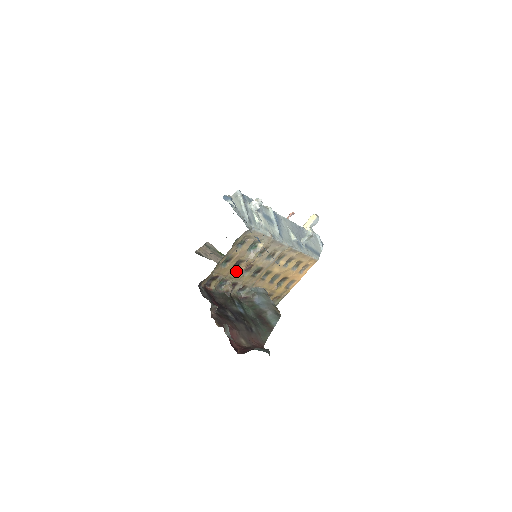
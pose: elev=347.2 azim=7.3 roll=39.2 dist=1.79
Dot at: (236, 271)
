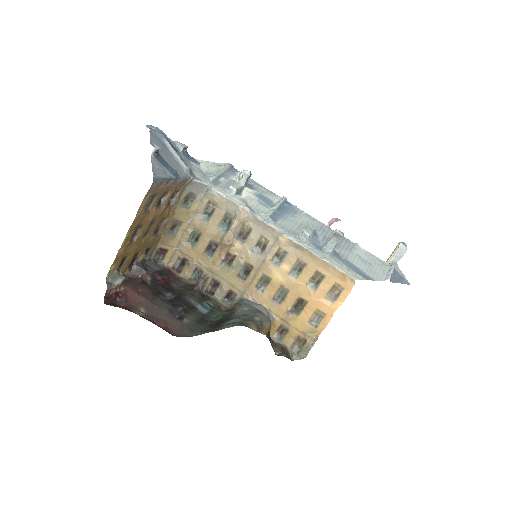
Dot at: (213, 260)
